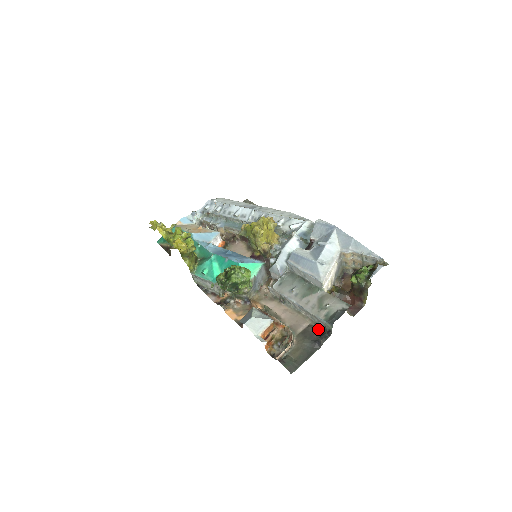
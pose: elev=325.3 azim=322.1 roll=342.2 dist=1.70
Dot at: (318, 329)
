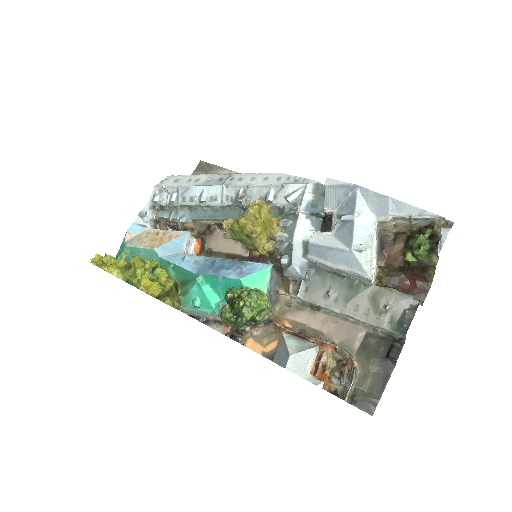
Dot at: (381, 338)
